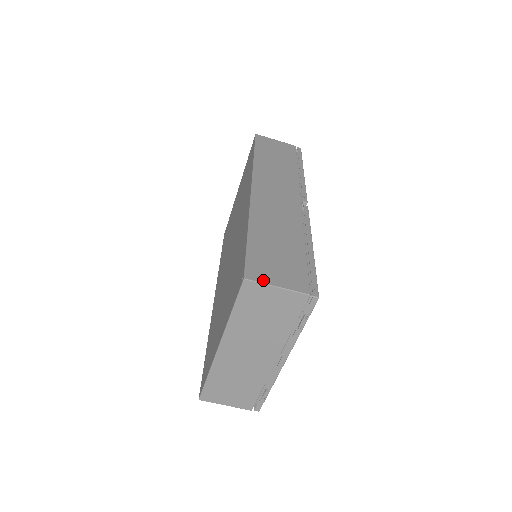
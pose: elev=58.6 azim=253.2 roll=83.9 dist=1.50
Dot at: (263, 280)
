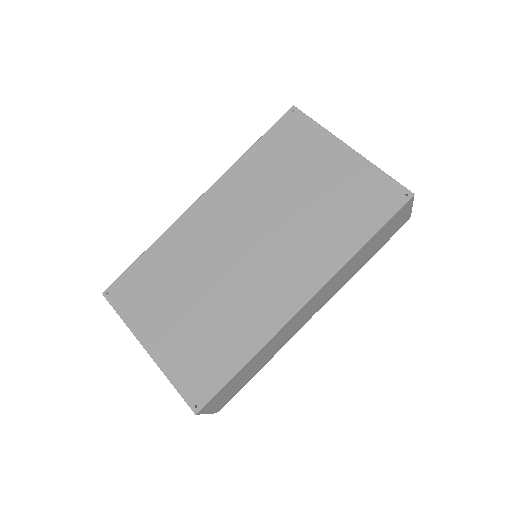
Dot at: (205, 412)
